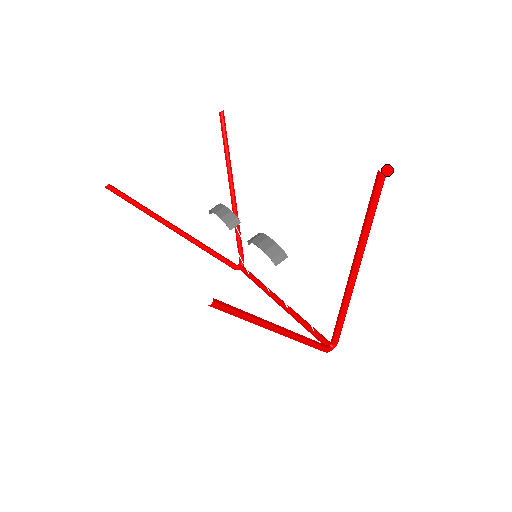
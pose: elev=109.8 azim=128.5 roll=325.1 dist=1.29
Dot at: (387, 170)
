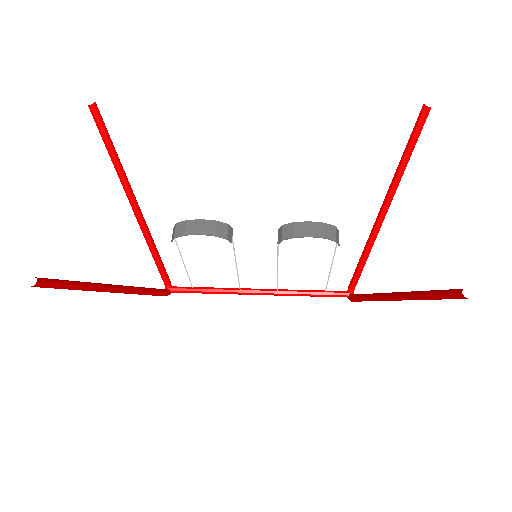
Dot at: occluded
